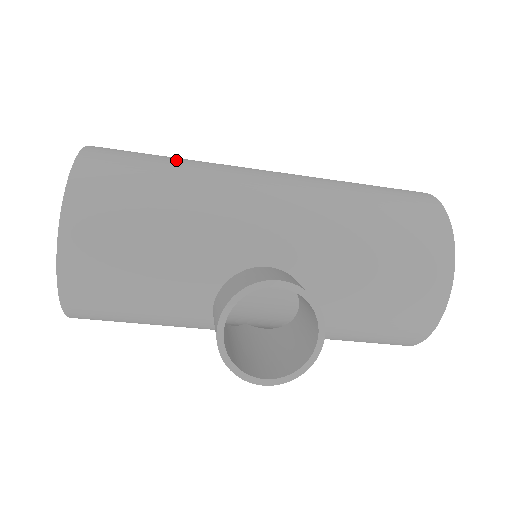
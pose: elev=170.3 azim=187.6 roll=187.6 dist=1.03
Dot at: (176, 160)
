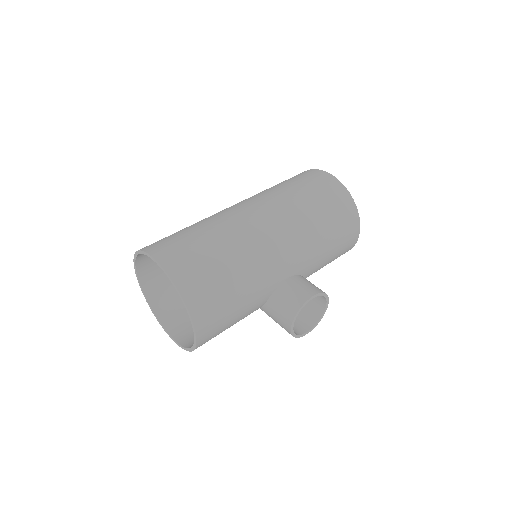
Dot at: (214, 243)
